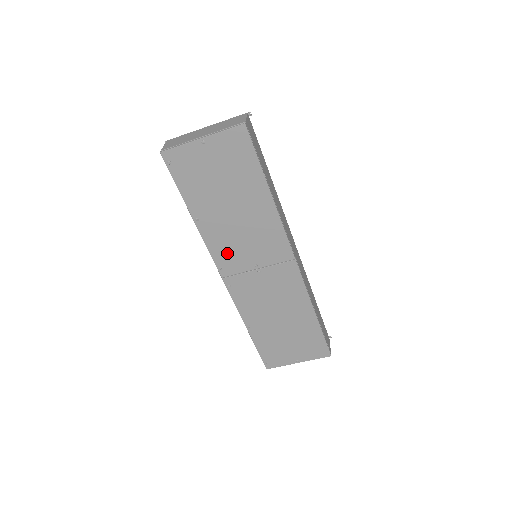
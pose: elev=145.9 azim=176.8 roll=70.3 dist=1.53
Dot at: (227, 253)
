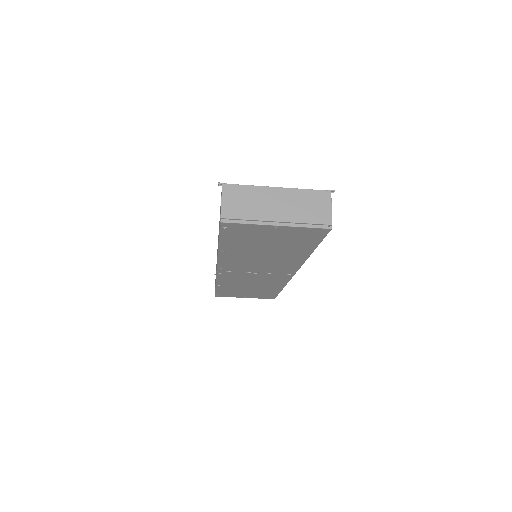
Dot at: (235, 265)
